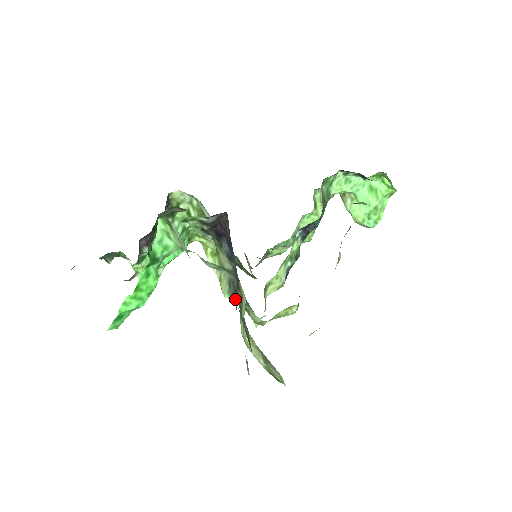
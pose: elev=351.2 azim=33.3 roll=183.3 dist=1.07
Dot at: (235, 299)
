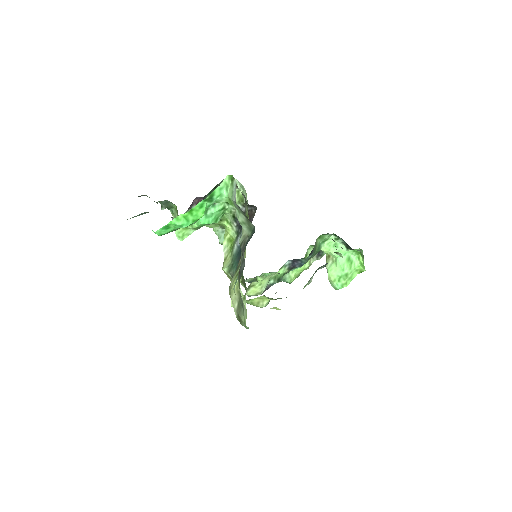
Dot at: (245, 245)
